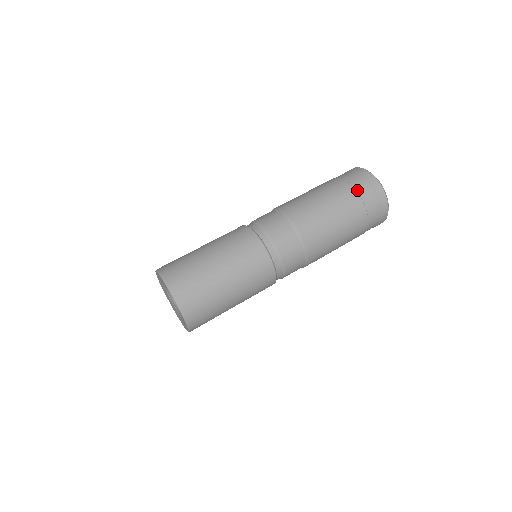
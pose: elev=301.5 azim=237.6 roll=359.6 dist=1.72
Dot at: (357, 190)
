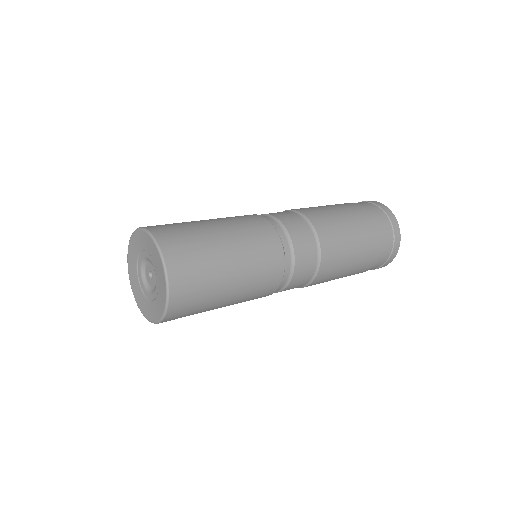
Dot at: occluded
